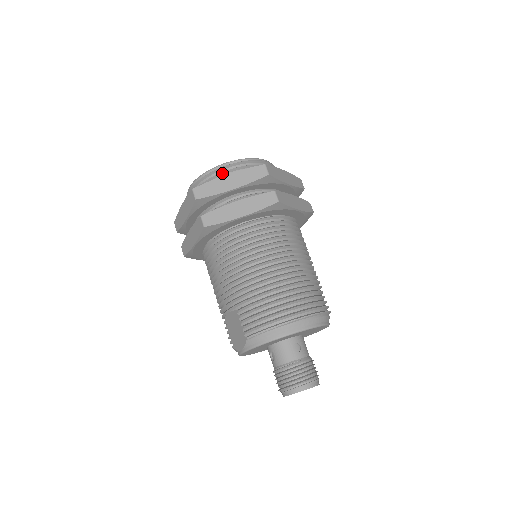
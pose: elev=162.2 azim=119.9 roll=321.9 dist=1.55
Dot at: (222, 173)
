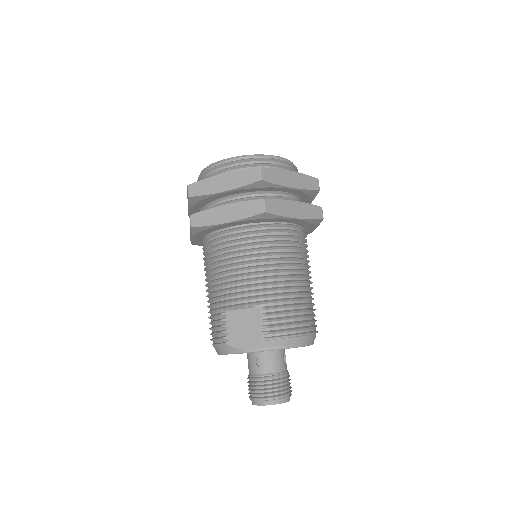
Dot at: (277, 165)
